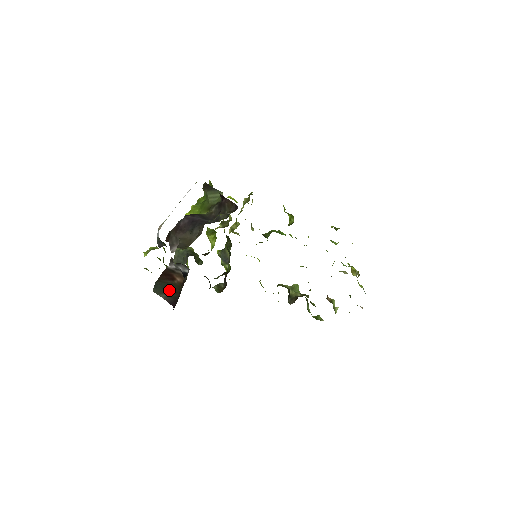
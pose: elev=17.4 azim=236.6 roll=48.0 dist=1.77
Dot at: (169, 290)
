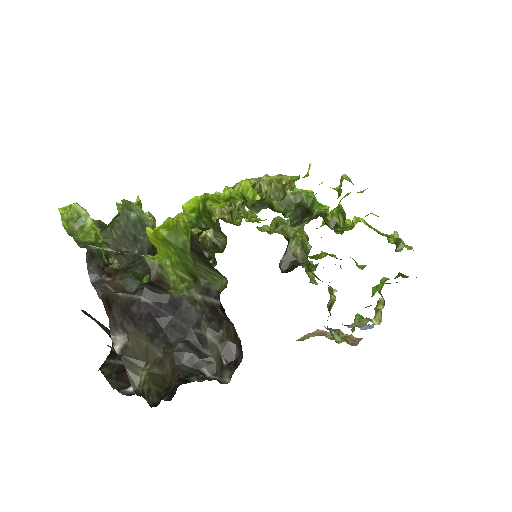
Dot at: (106, 328)
